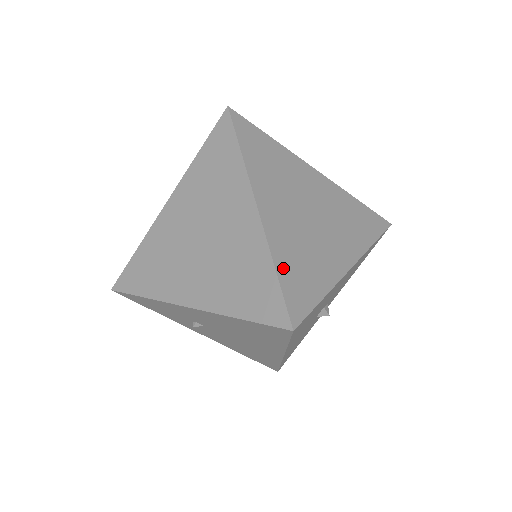
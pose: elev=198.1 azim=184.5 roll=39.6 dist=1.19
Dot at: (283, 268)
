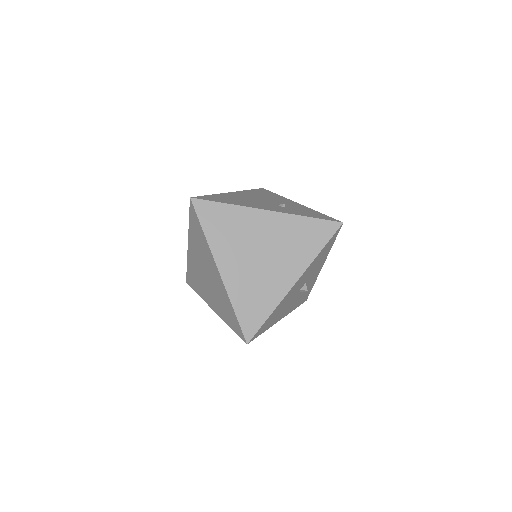
Dot at: (239, 307)
